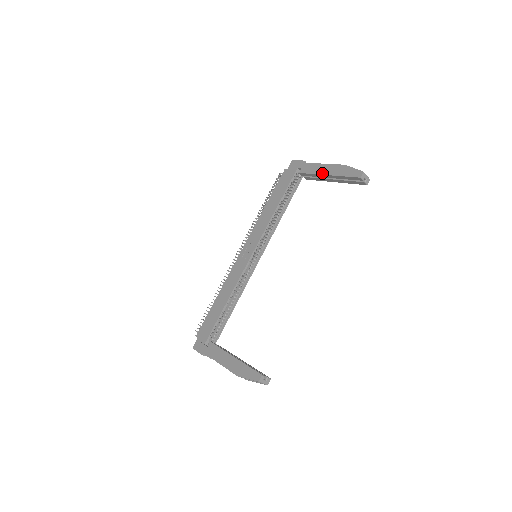
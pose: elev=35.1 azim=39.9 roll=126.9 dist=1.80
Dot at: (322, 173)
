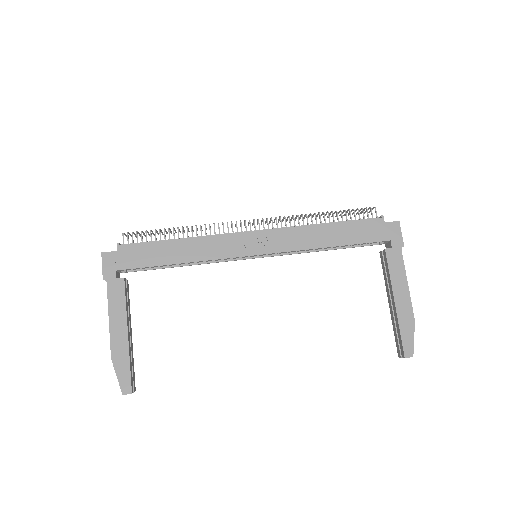
Dot at: (395, 291)
